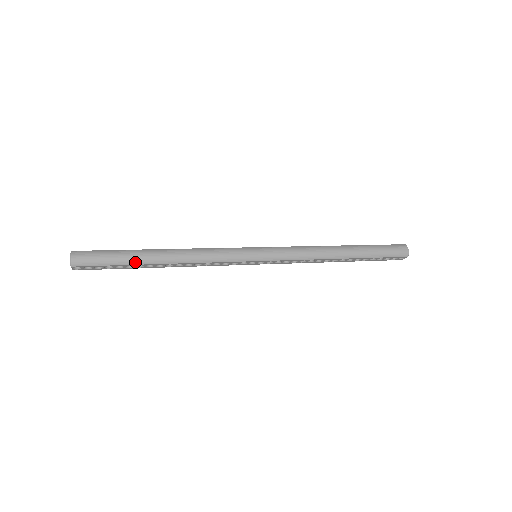
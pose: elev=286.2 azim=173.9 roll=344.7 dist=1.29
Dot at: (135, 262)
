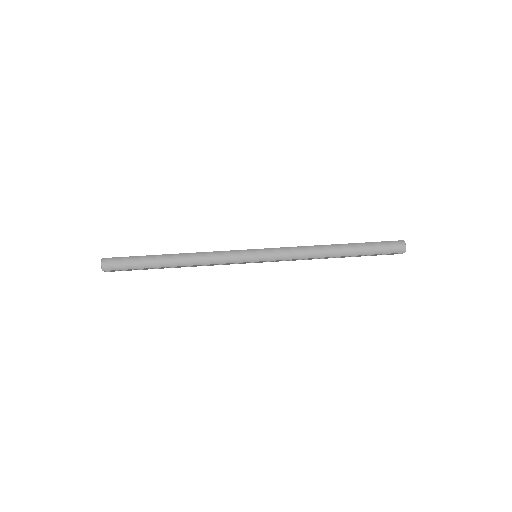
Dot at: (151, 266)
